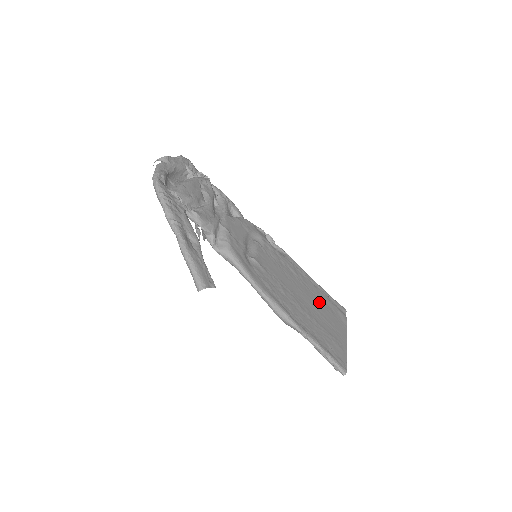
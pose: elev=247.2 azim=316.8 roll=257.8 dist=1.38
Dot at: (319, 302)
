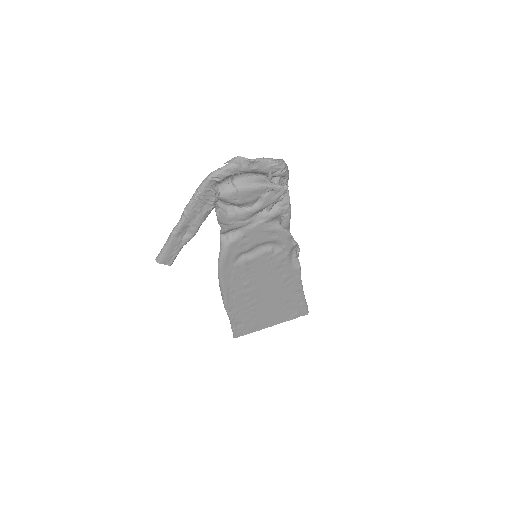
Dot at: (280, 301)
